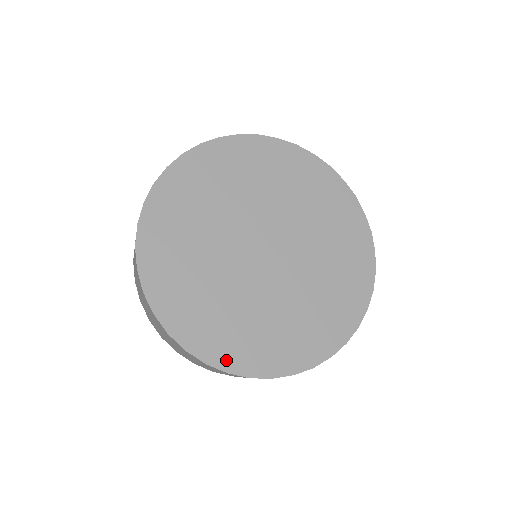
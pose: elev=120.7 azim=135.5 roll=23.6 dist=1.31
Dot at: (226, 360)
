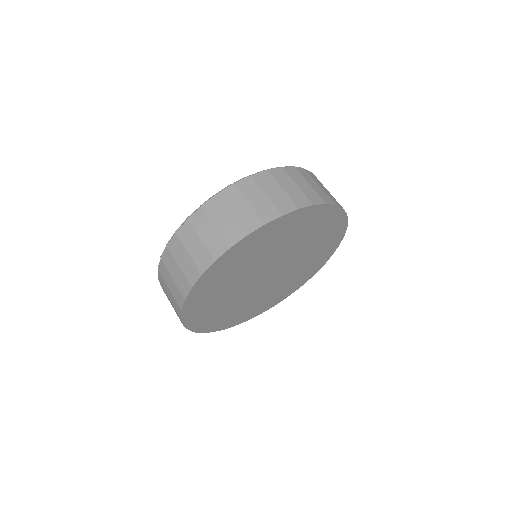
Dot at: (225, 326)
